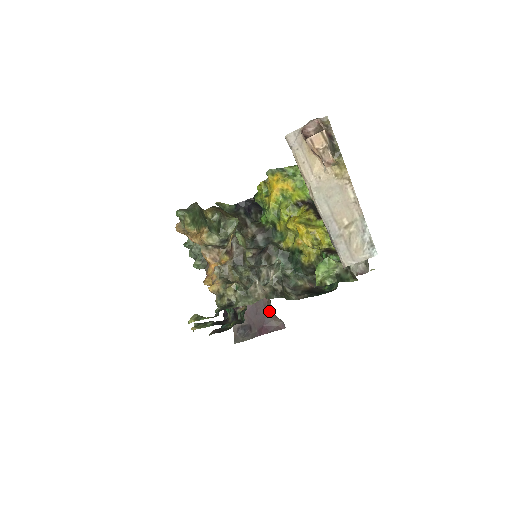
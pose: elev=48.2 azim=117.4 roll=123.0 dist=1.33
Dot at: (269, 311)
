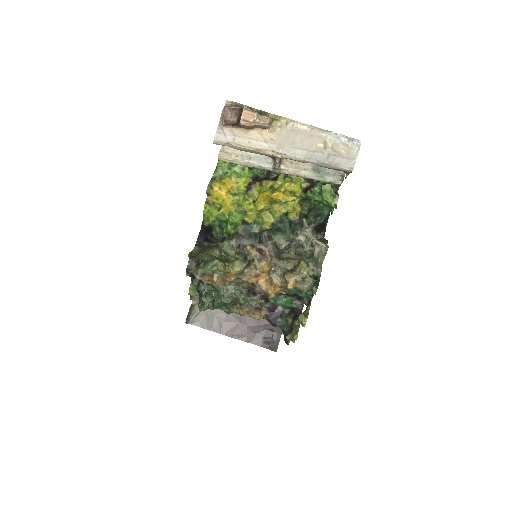
Dot at: occluded
